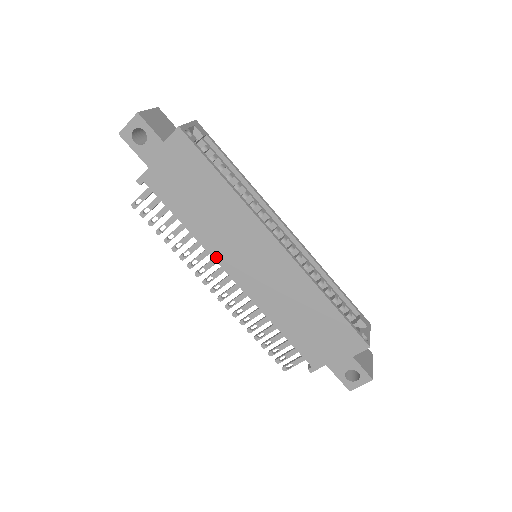
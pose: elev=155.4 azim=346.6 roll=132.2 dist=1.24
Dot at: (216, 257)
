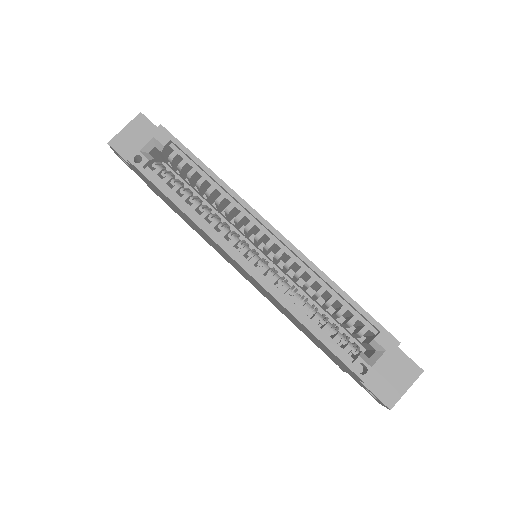
Dot at: (222, 256)
